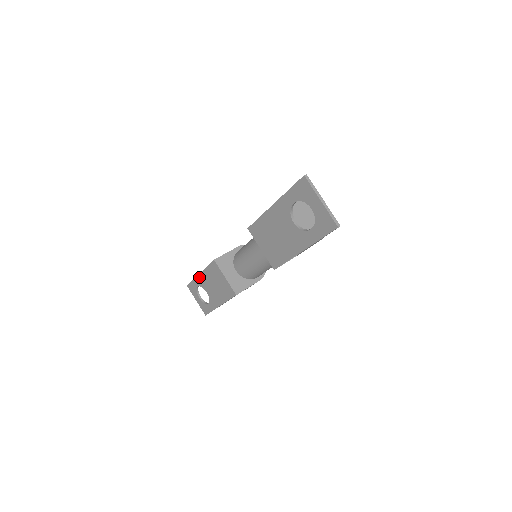
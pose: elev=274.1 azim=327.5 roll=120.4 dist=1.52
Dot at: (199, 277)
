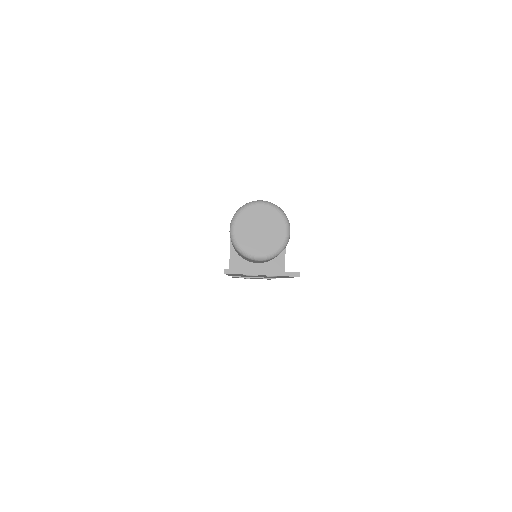
Dot at: occluded
